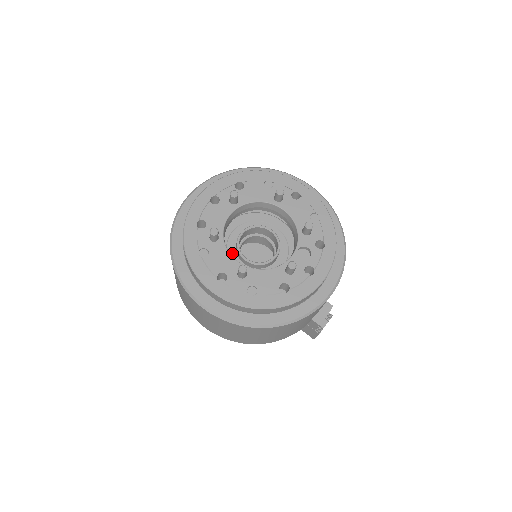
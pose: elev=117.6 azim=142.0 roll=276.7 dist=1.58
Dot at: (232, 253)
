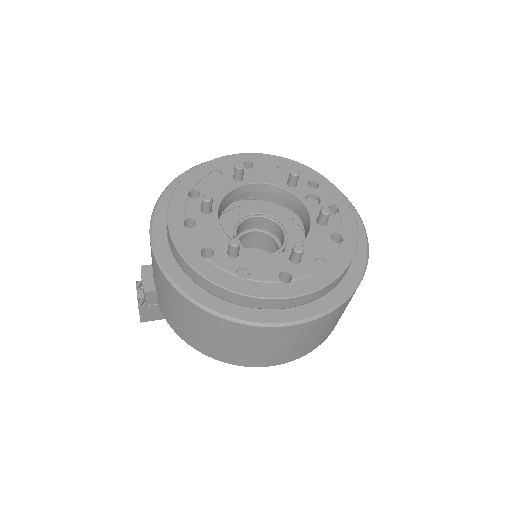
Dot at: occluded
